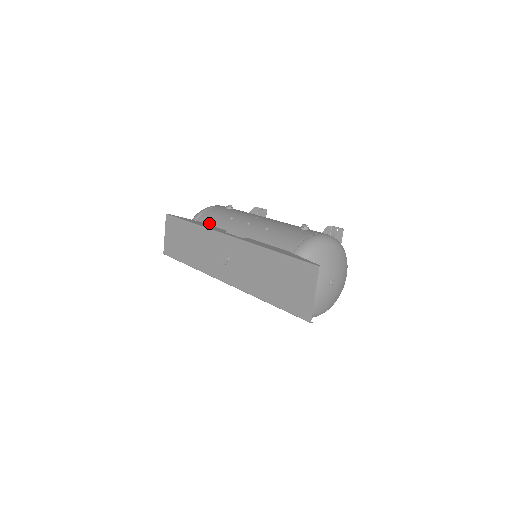
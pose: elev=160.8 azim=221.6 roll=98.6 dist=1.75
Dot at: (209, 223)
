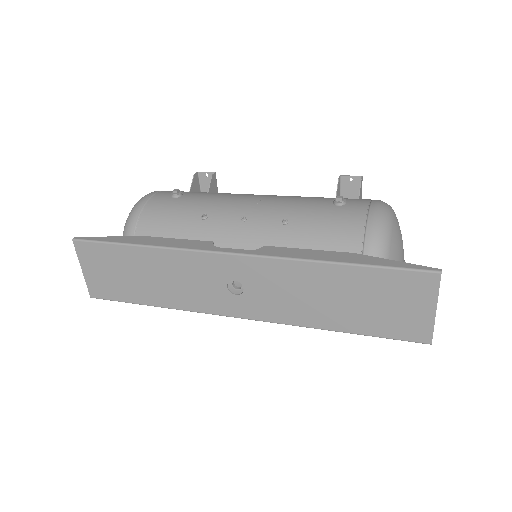
Dot at: (167, 235)
